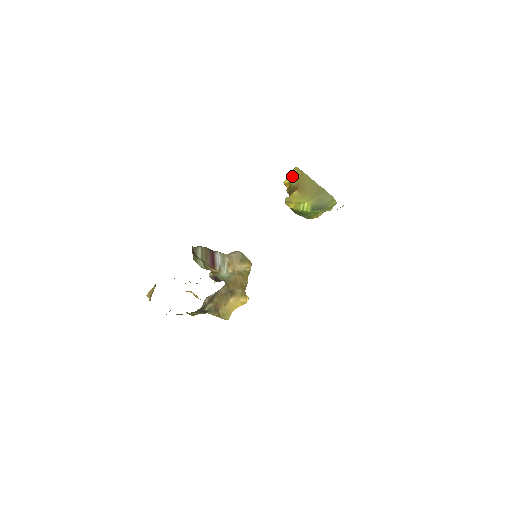
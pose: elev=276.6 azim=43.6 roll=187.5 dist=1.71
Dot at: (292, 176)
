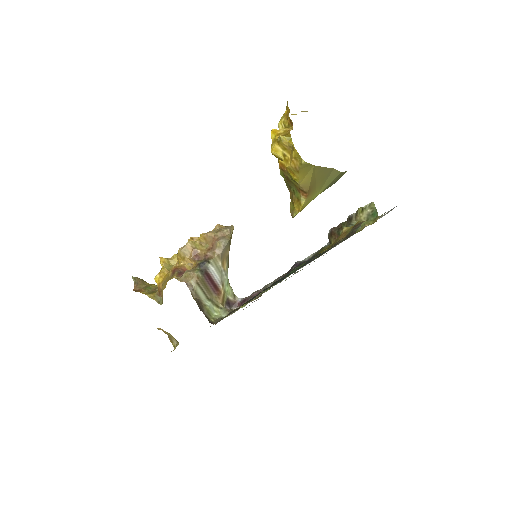
Dot at: (297, 174)
